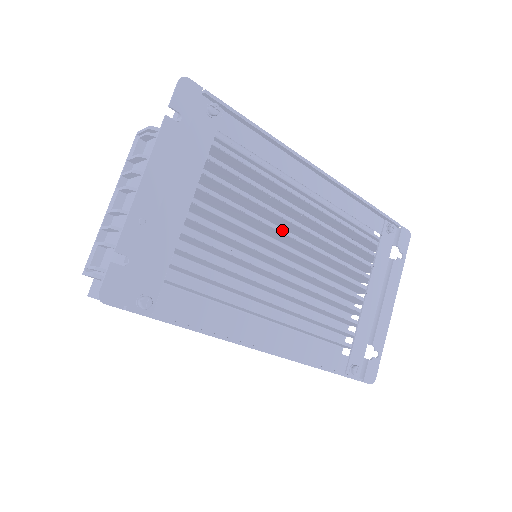
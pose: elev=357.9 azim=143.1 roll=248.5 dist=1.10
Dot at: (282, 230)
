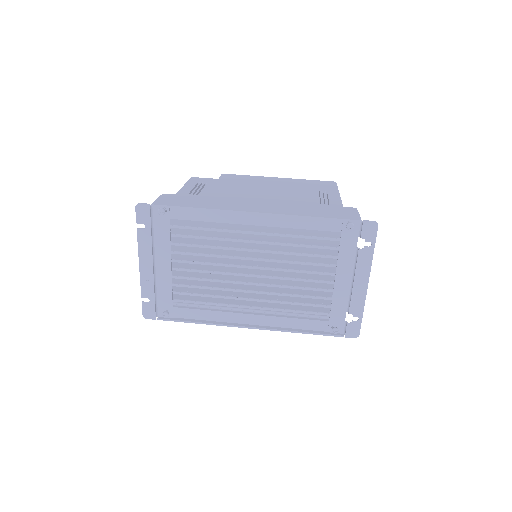
Dot at: (239, 258)
